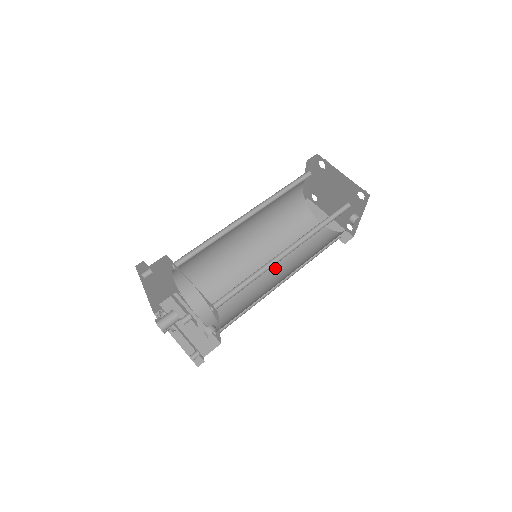
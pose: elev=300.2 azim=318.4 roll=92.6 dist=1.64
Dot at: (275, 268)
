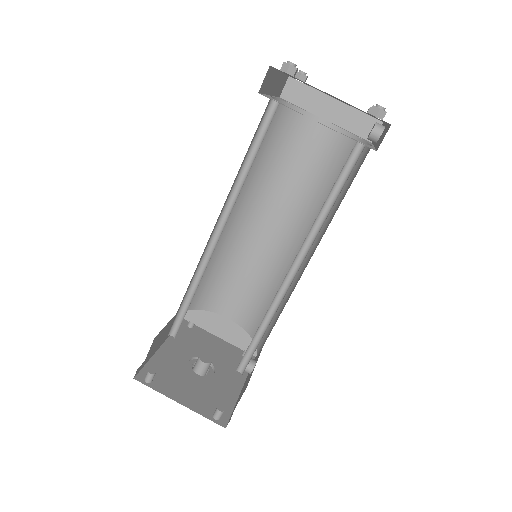
Dot at: (287, 227)
